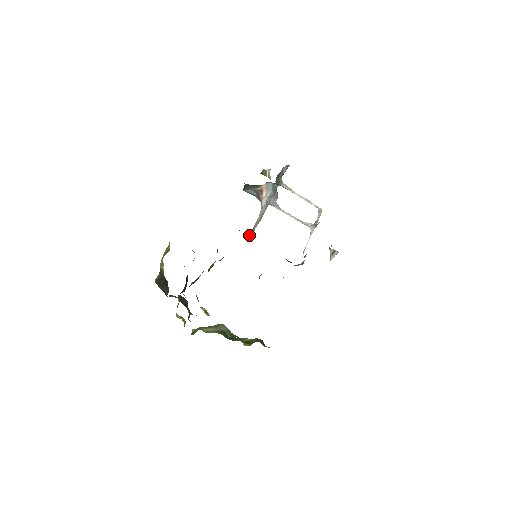
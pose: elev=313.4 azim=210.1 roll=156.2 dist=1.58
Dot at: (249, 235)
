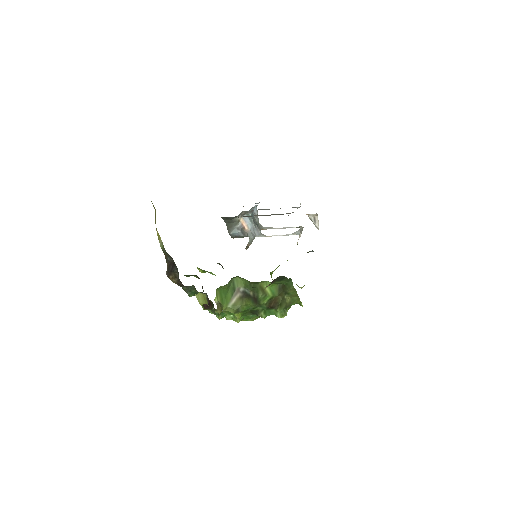
Dot at: occluded
